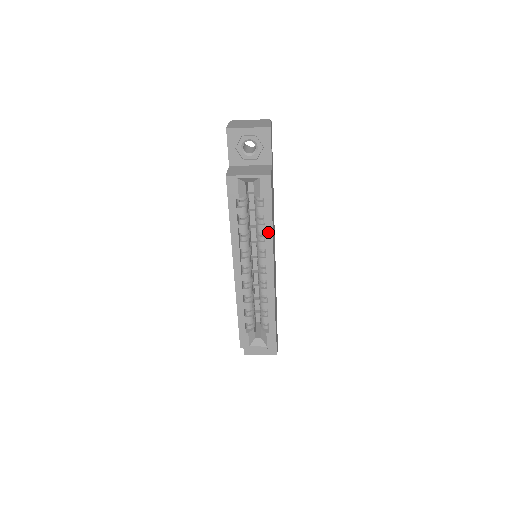
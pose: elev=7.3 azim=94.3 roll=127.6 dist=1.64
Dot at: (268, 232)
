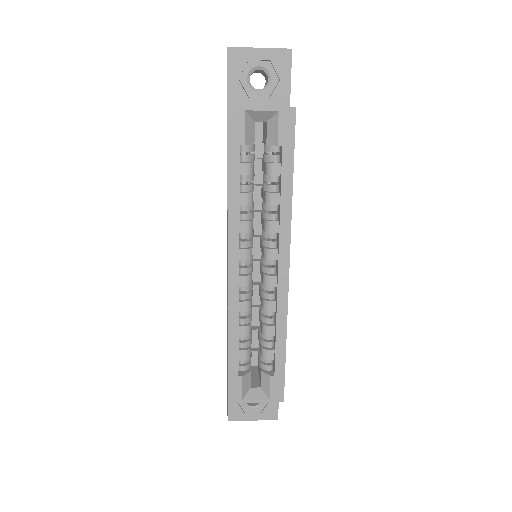
Dot at: (285, 203)
